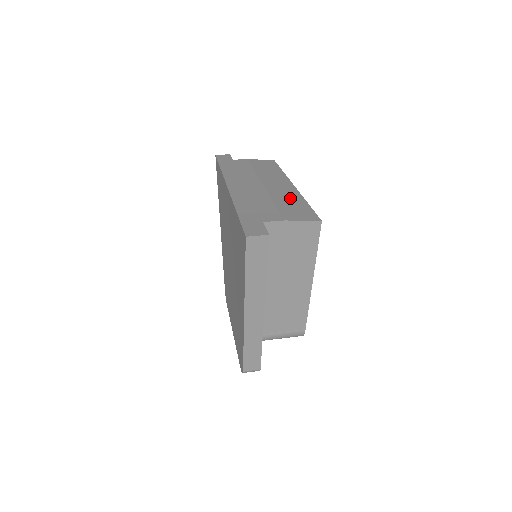
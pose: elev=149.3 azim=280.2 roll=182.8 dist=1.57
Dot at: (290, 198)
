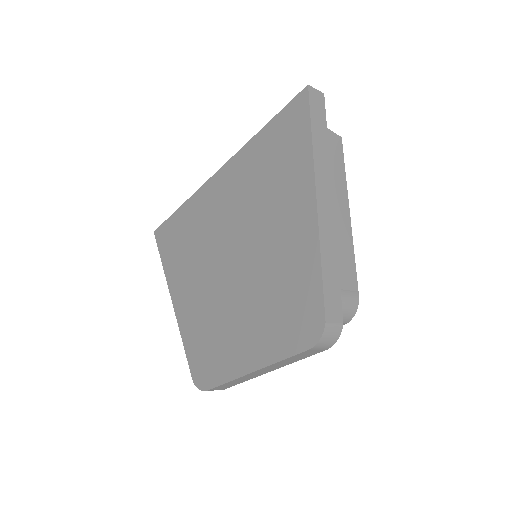
Dot at: occluded
